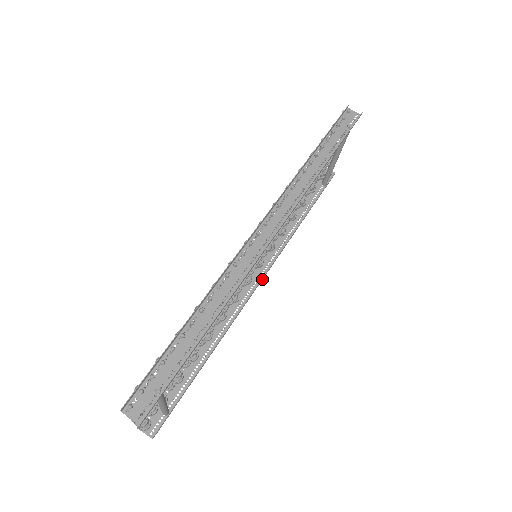
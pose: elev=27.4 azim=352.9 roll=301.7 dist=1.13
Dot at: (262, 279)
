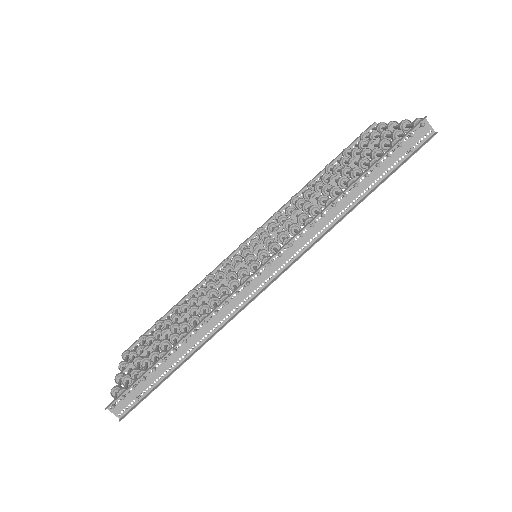
Dot at: occluded
